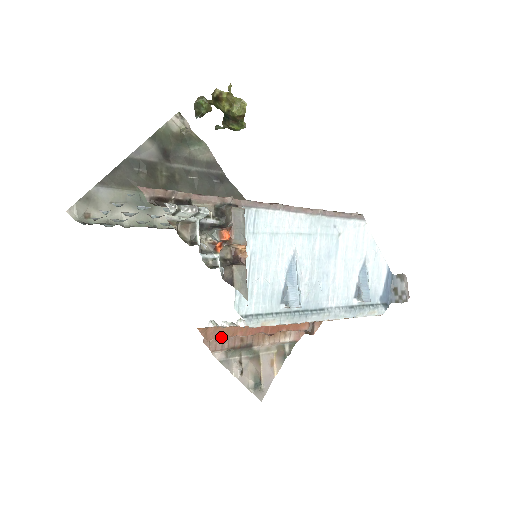
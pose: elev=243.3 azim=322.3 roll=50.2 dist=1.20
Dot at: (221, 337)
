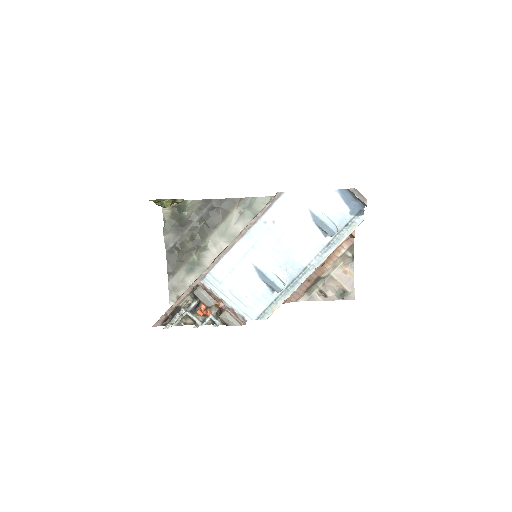
Dot at: (293, 292)
